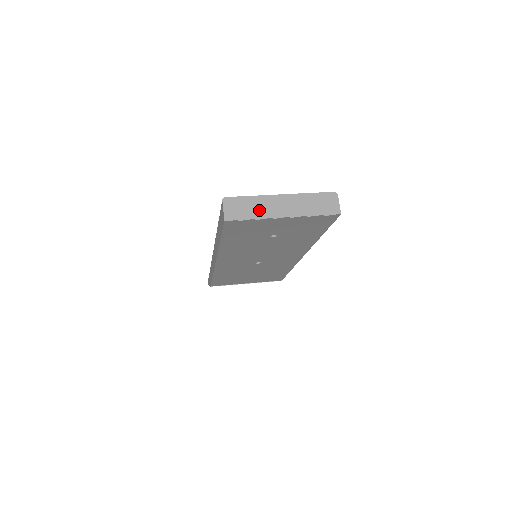
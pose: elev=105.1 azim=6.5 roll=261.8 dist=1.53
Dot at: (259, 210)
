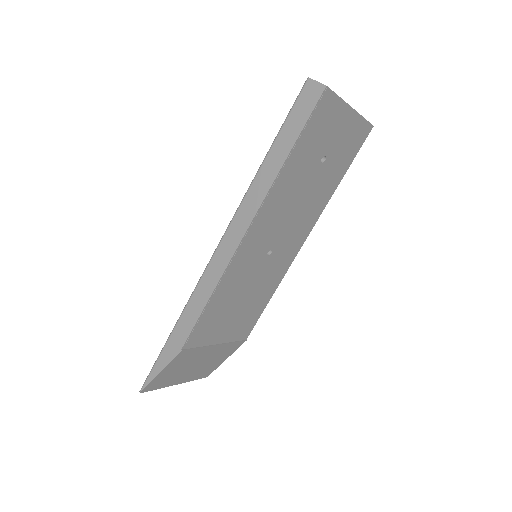
Dot at: occluded
